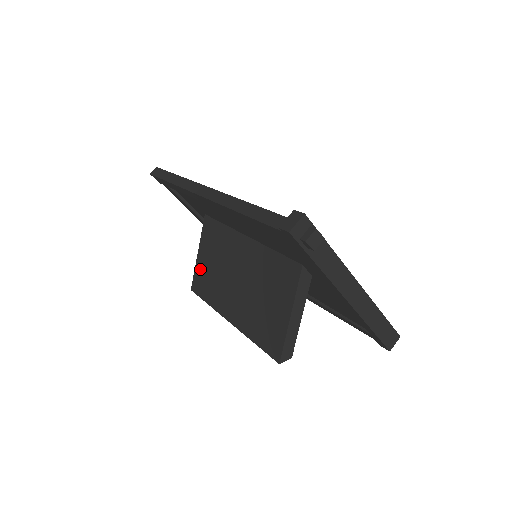
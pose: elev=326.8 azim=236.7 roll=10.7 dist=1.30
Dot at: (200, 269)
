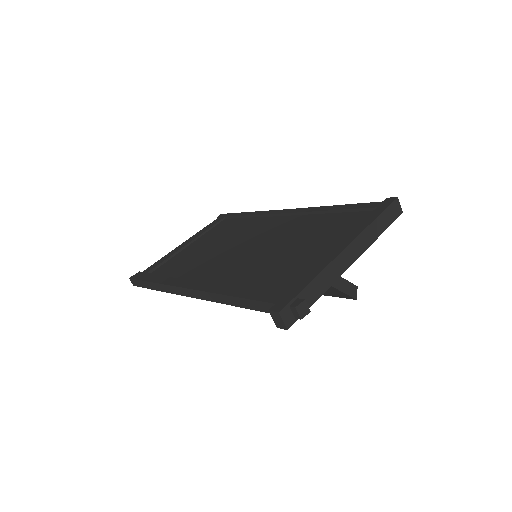
Dot at: occluded
